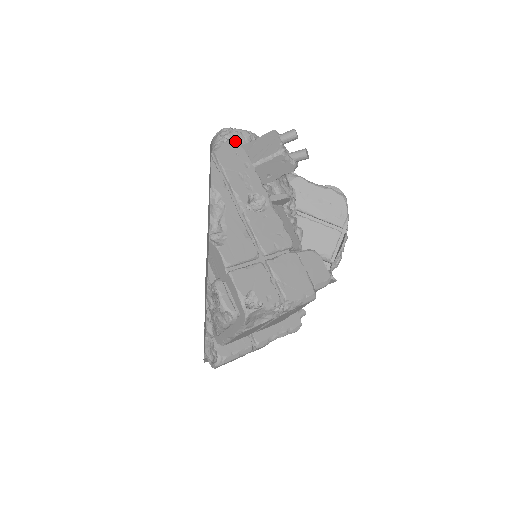
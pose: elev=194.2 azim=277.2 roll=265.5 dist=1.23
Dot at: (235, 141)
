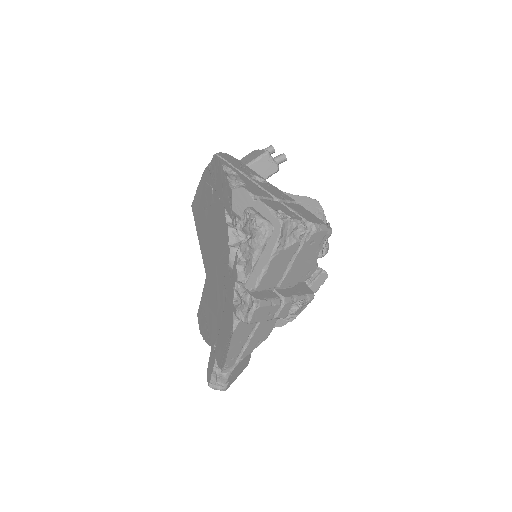
Dot at: (228, 154)
